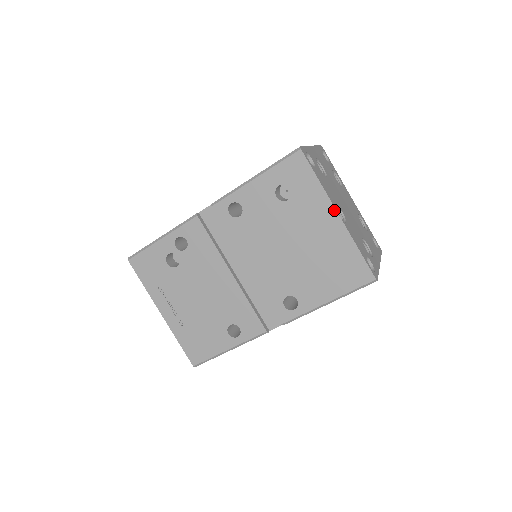
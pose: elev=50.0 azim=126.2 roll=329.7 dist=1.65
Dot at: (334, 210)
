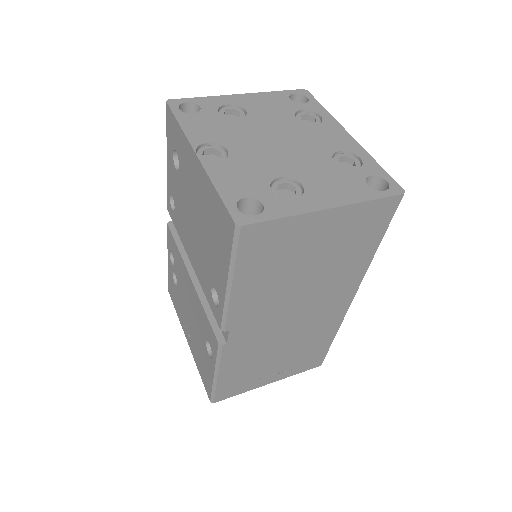
Dot at: (193, 151)
